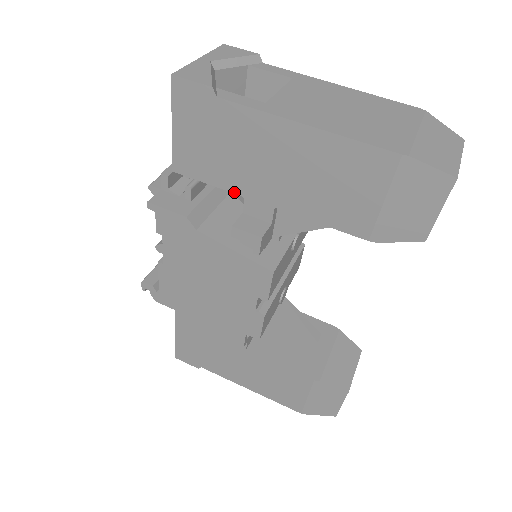
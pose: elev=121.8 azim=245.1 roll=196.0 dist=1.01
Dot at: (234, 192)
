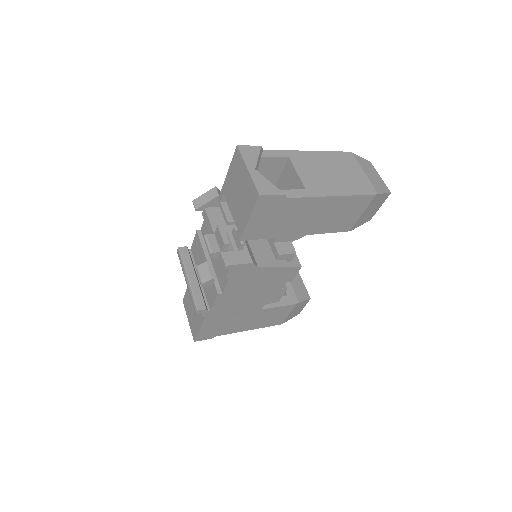
Dot at: occluded
